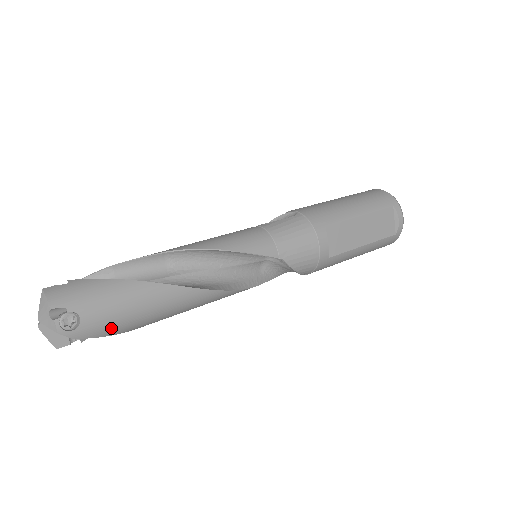
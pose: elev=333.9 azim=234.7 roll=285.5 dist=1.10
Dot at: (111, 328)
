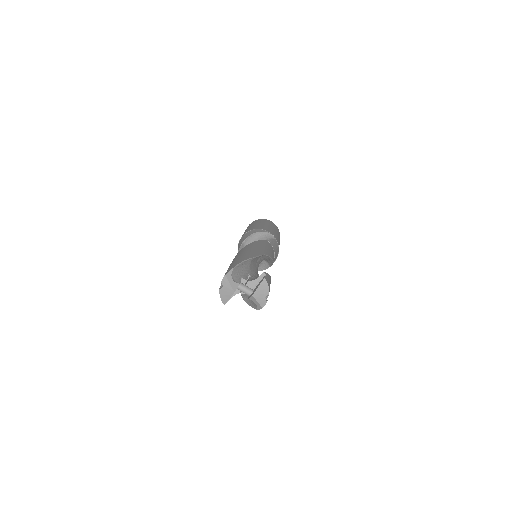
Dot at: occluded
